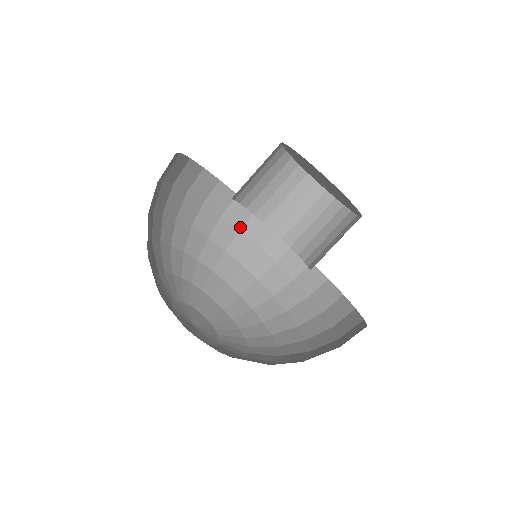
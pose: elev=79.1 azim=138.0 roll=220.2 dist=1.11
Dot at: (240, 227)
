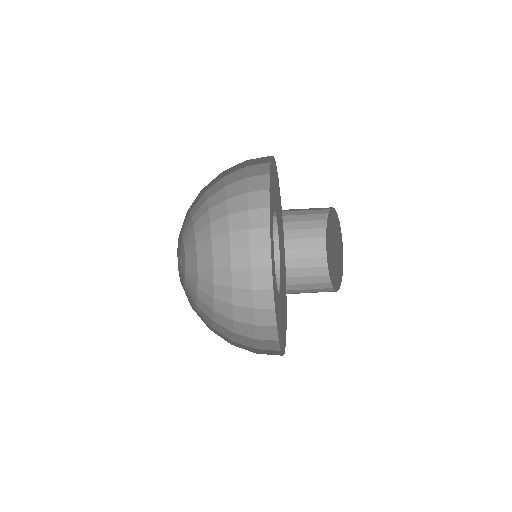
Dot at: (250, 208)
